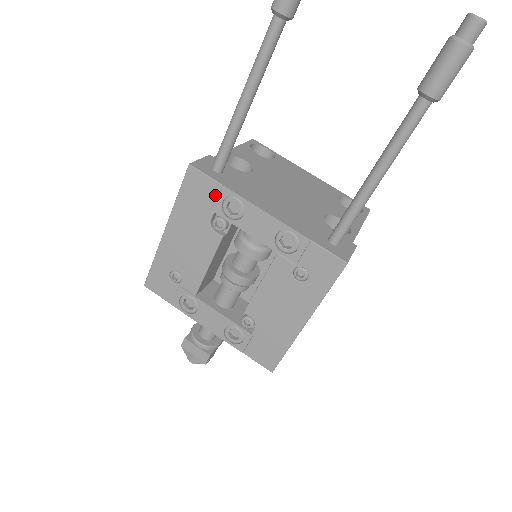
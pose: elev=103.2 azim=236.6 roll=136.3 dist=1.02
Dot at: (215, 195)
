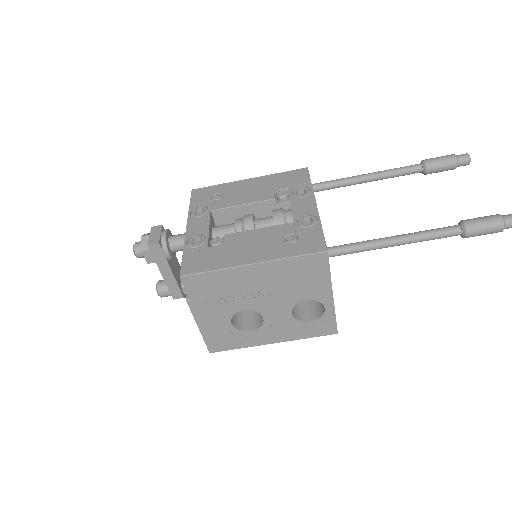
Dot at: (301, 183)
